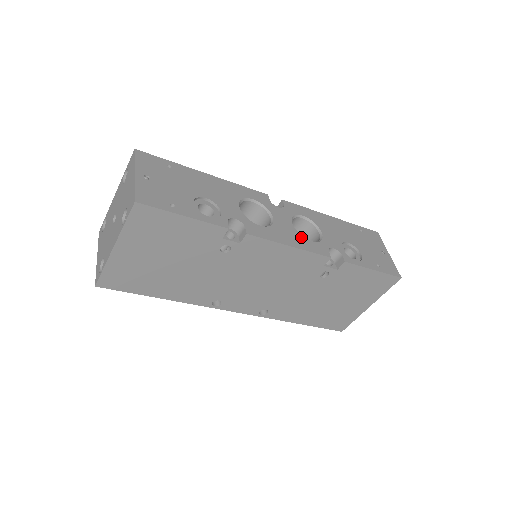
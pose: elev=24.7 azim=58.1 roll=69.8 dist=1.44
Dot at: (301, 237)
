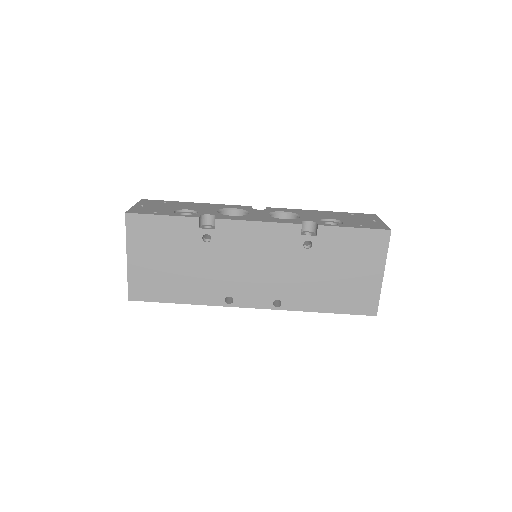
Dot at: (273, 218)
